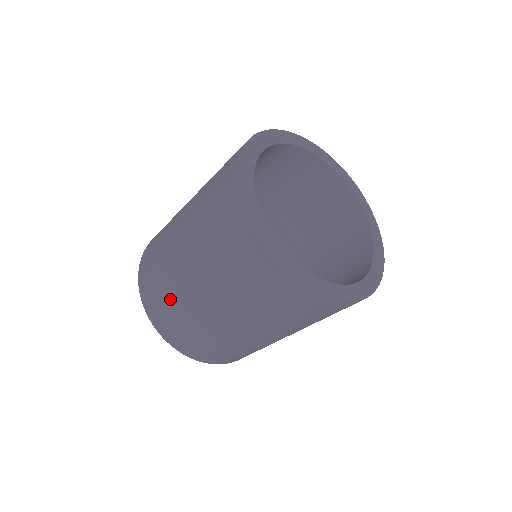
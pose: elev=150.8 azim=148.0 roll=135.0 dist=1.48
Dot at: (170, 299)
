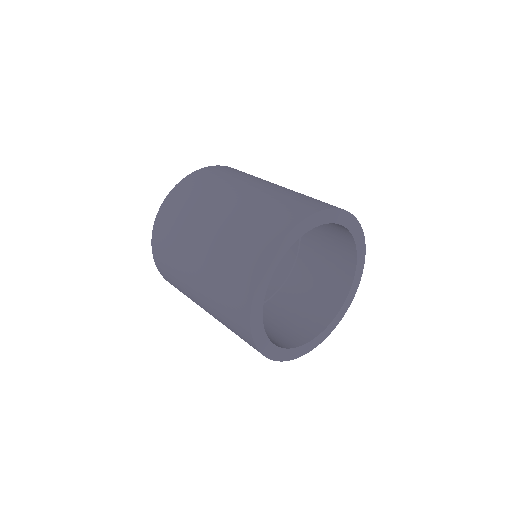
Dot at: occluded
